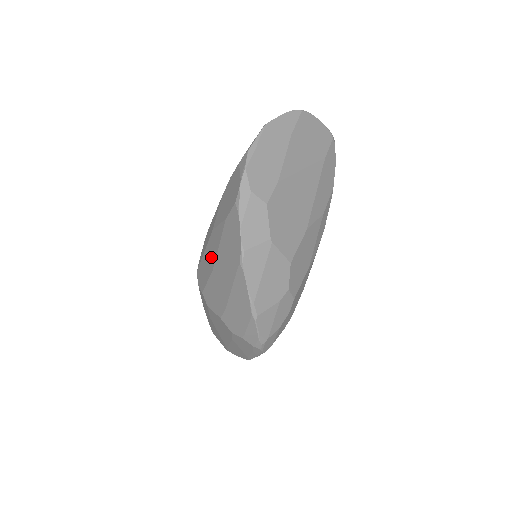
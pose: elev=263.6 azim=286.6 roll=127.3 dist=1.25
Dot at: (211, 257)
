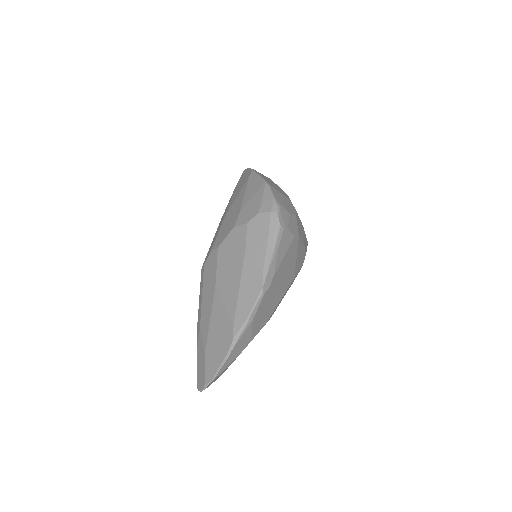
Dot at: occluded
